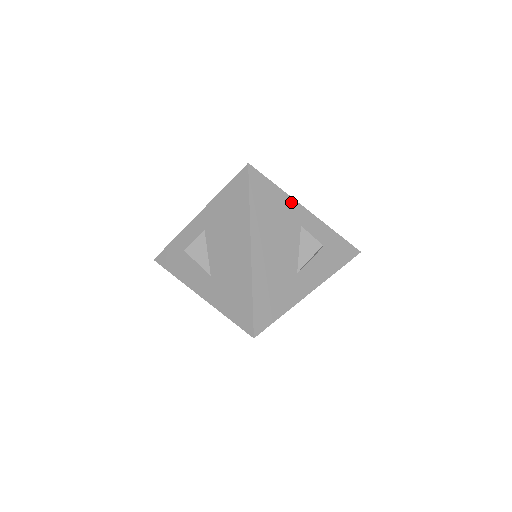
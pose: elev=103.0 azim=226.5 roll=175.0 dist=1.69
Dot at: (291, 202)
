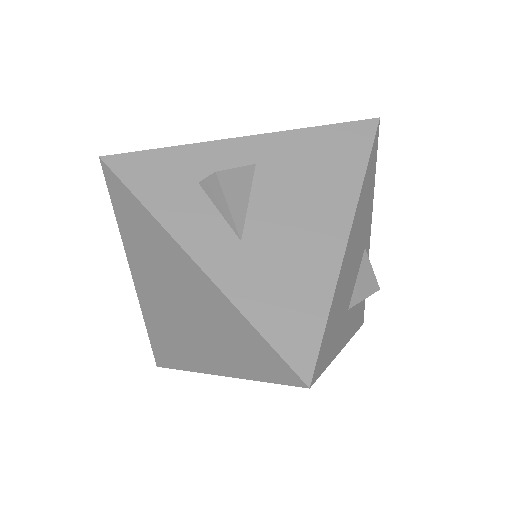
Dot at: (371, 209)
